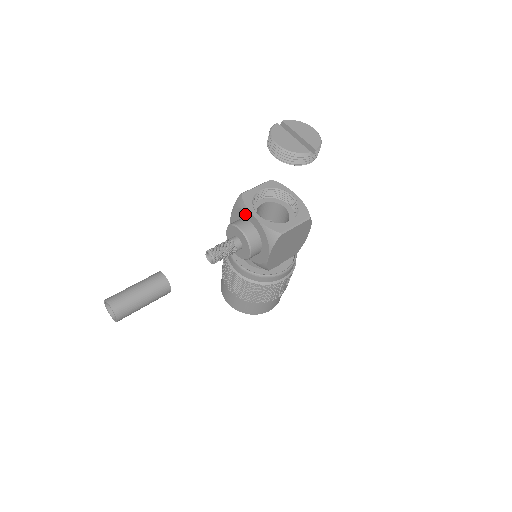
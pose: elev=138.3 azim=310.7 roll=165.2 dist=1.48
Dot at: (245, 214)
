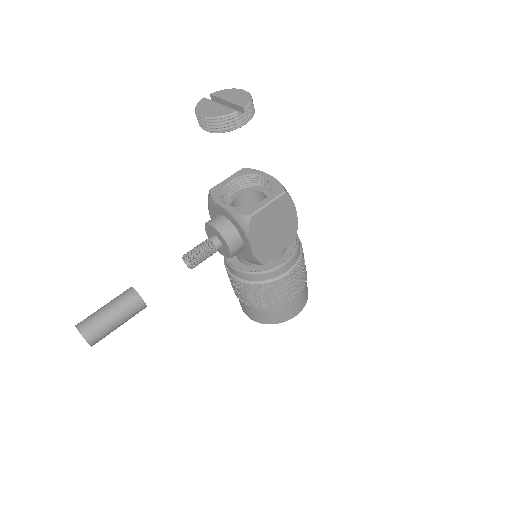
Dot at: (216, 209)
